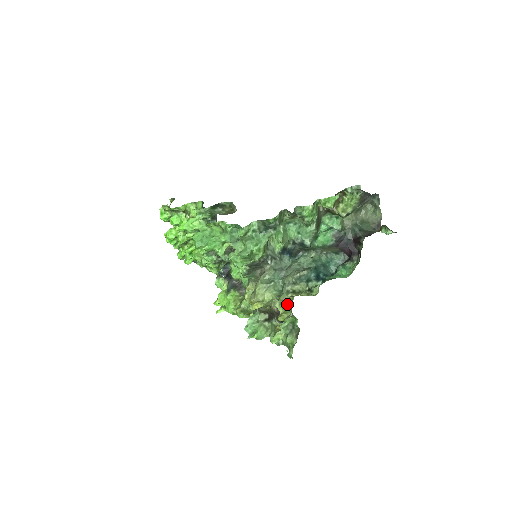
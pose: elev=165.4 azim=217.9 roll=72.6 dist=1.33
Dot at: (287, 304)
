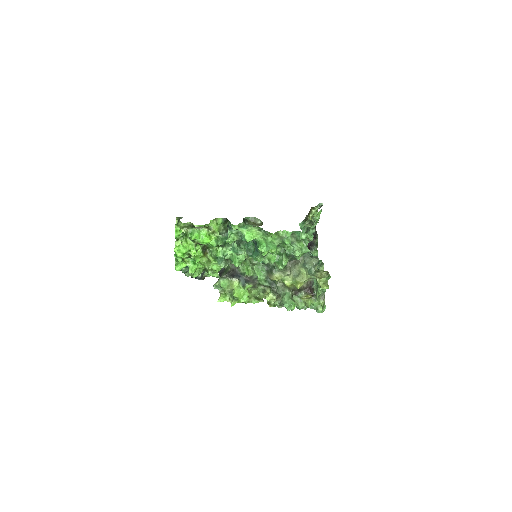
Dot at: (325, 278)
